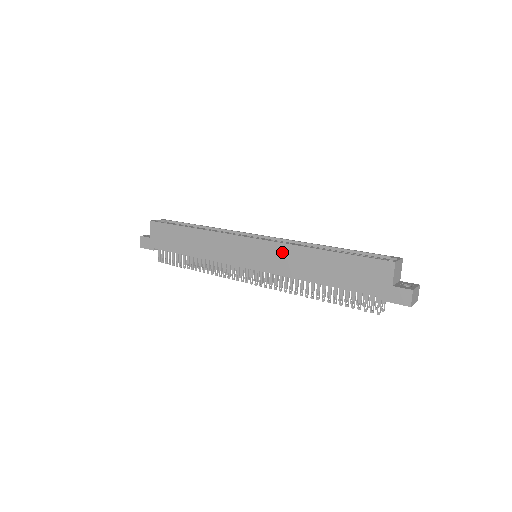
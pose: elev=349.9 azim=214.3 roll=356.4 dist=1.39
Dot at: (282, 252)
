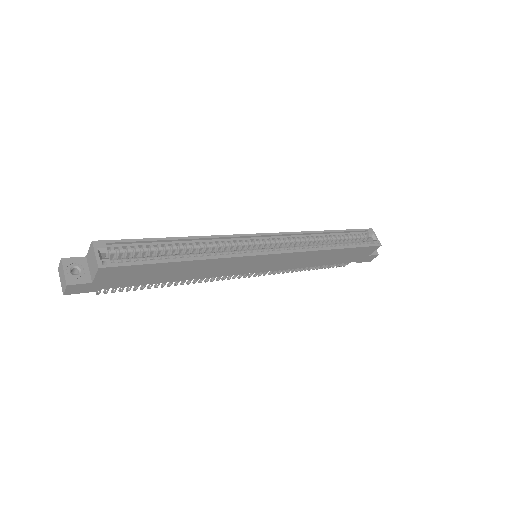
Dot at: (299, 257)
